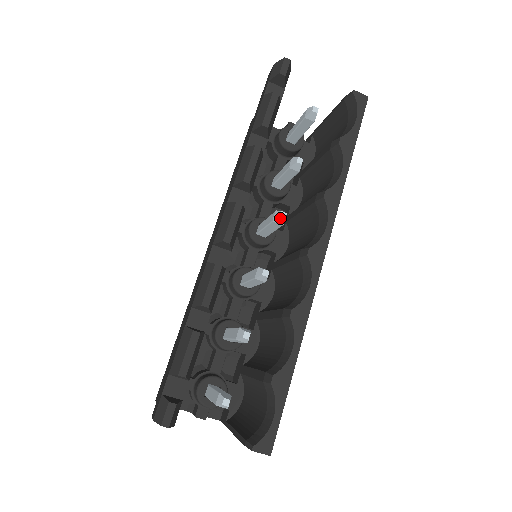
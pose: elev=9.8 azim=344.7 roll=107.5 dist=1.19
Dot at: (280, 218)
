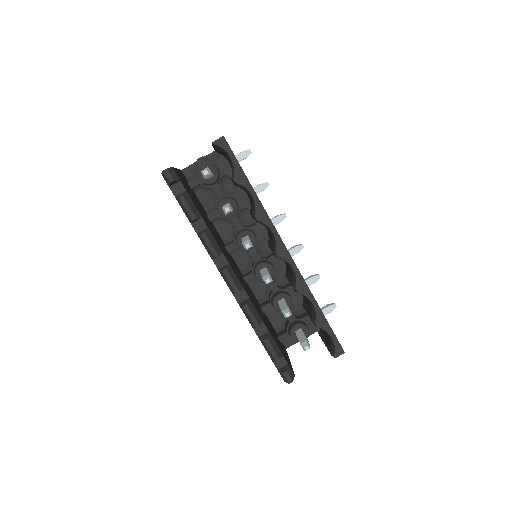
Dot at: (248, 248)
